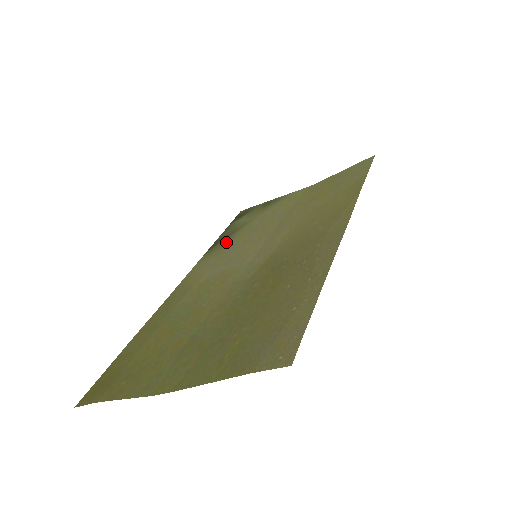
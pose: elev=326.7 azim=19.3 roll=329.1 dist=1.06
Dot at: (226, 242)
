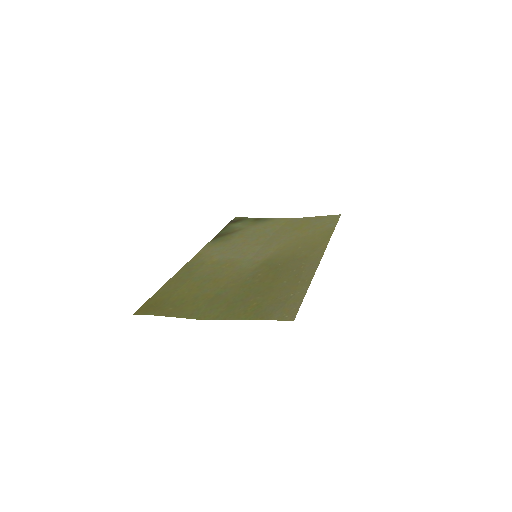
Dot at: (228, 238)
